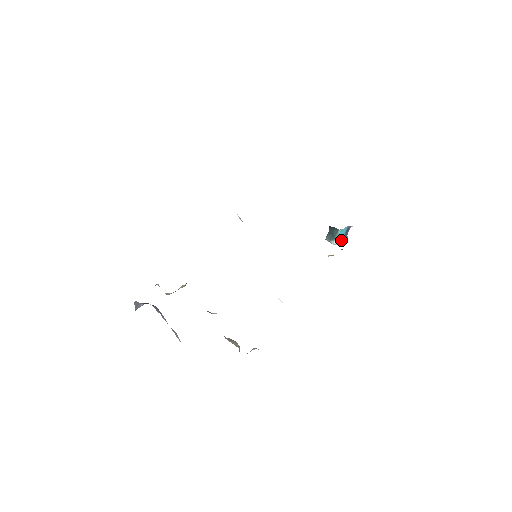
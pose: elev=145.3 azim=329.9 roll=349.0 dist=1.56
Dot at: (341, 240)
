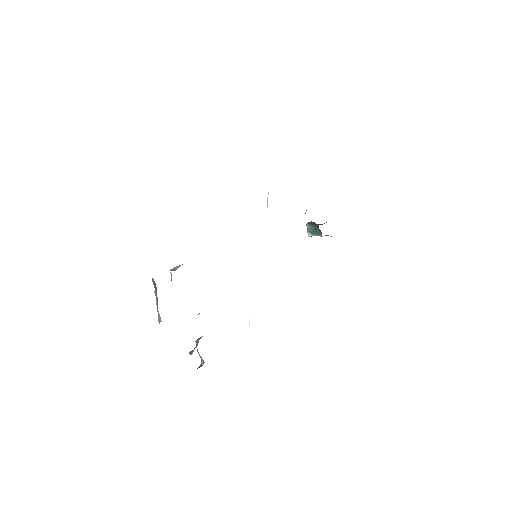
Dot at: occluded
